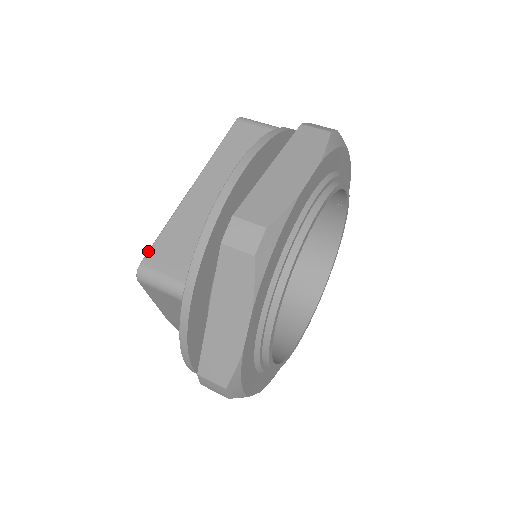
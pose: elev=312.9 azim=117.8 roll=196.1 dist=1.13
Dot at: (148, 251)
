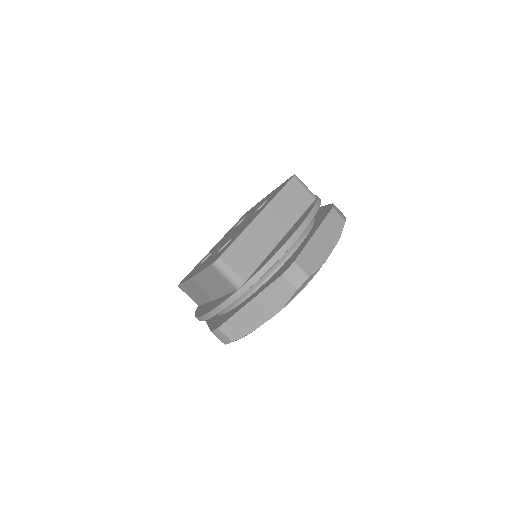
Dot at: (226, 250)
